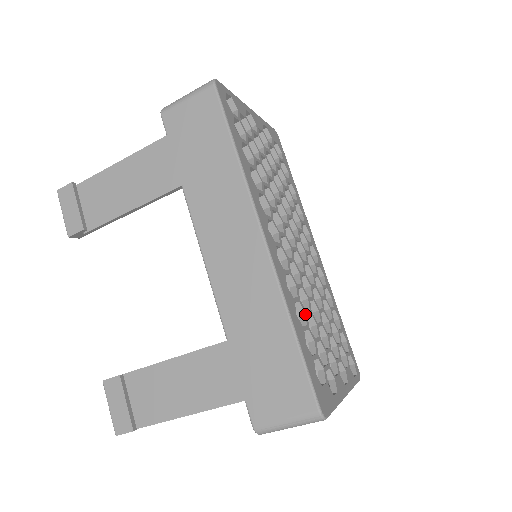
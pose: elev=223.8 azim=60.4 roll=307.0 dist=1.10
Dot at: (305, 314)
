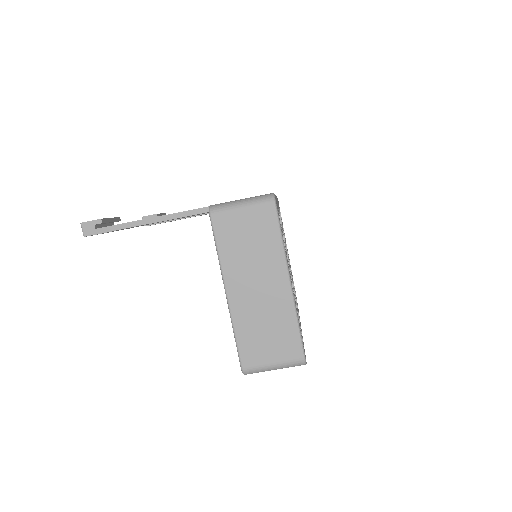
Dot at: (282, 230)
